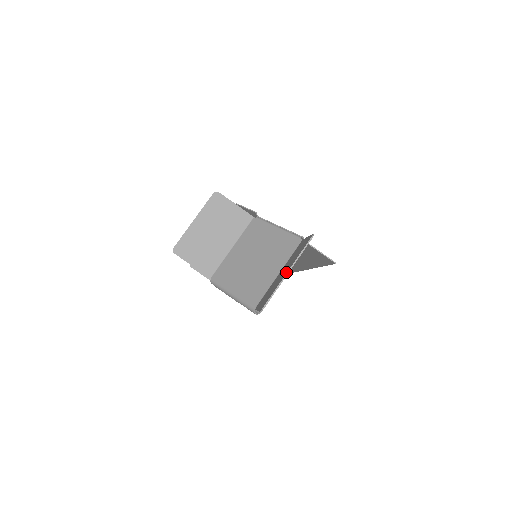
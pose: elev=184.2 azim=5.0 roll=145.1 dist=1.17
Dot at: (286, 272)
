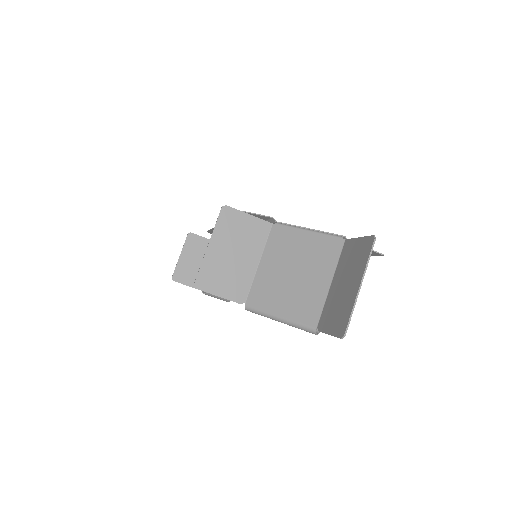
Dot at: (357, 286)
